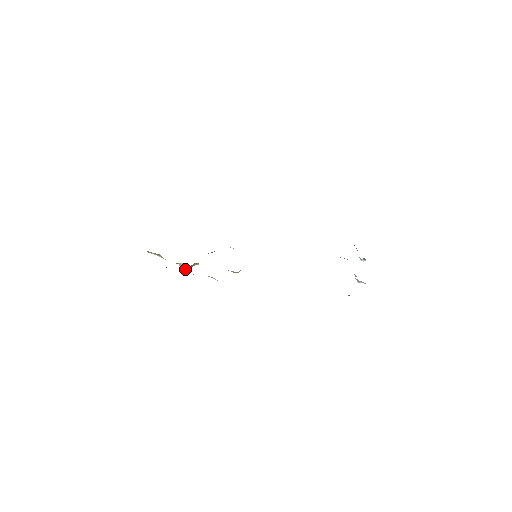
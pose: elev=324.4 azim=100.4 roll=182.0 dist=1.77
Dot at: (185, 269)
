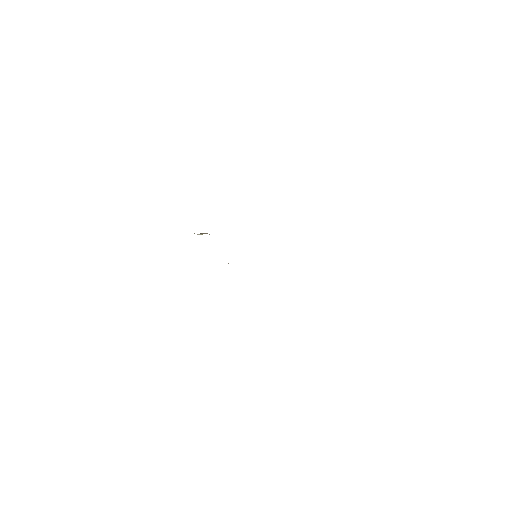
Dot at: occluded
